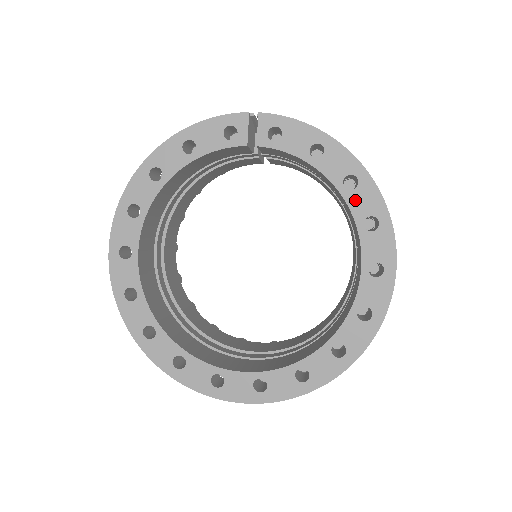
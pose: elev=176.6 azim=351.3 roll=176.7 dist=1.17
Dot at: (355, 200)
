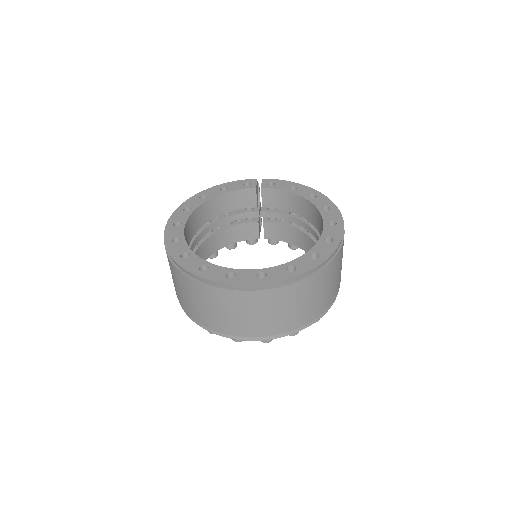
Dot at: (316, 201)
